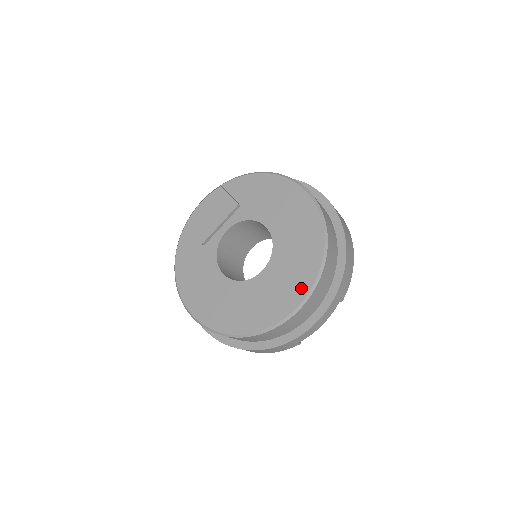
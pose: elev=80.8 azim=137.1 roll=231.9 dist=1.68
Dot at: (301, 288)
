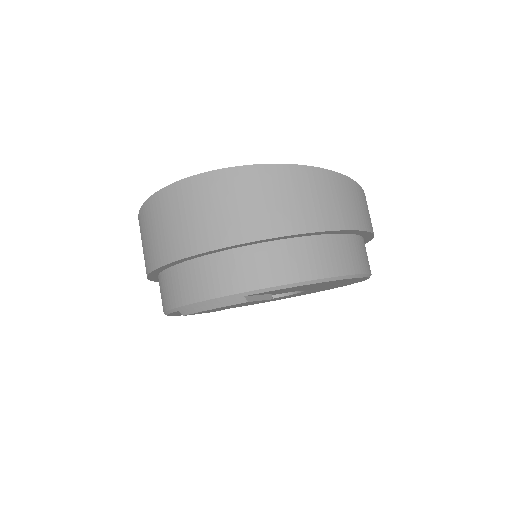
Dot at: occluded
